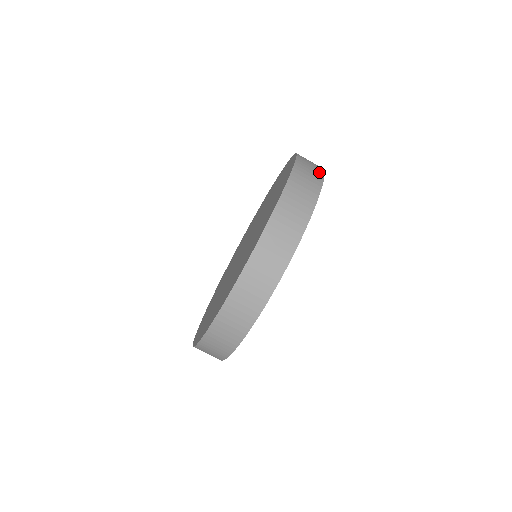
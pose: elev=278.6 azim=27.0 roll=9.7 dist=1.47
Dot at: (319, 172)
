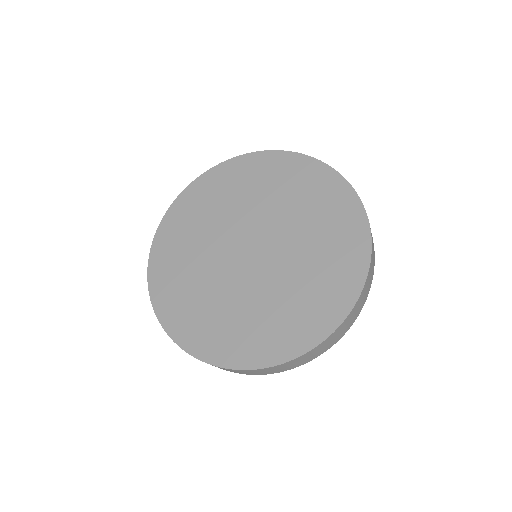
Dot at: (373, 272)
